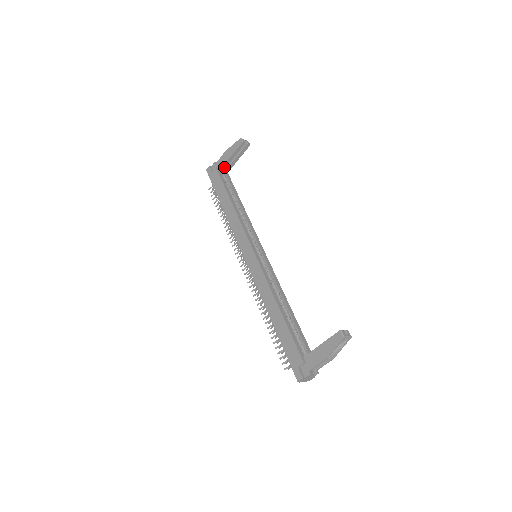
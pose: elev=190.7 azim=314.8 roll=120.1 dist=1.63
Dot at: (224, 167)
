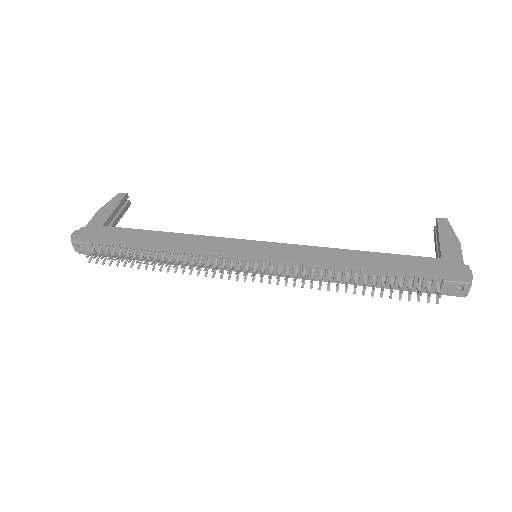
Dot at: (105, 225)
